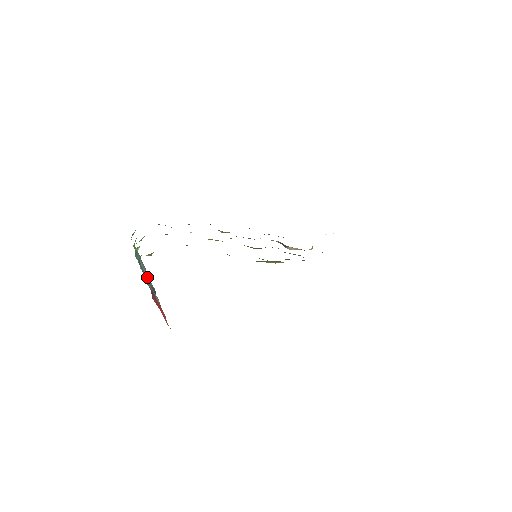
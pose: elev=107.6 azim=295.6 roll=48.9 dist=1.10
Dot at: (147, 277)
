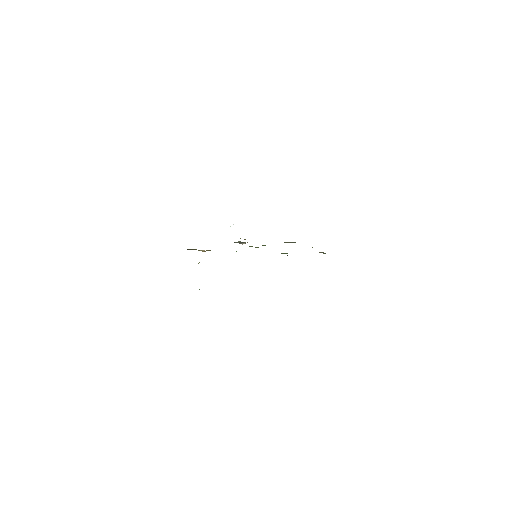
Dot at: occluded
